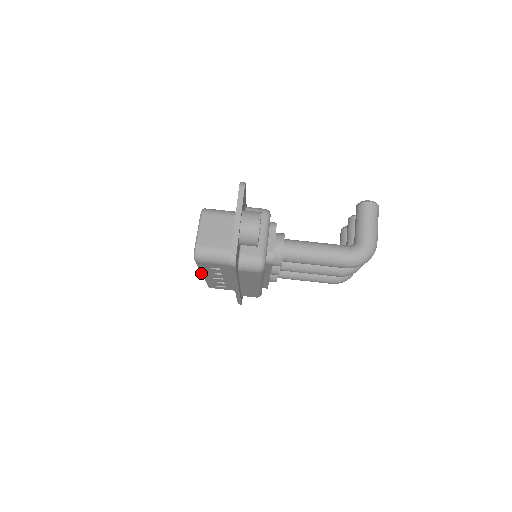
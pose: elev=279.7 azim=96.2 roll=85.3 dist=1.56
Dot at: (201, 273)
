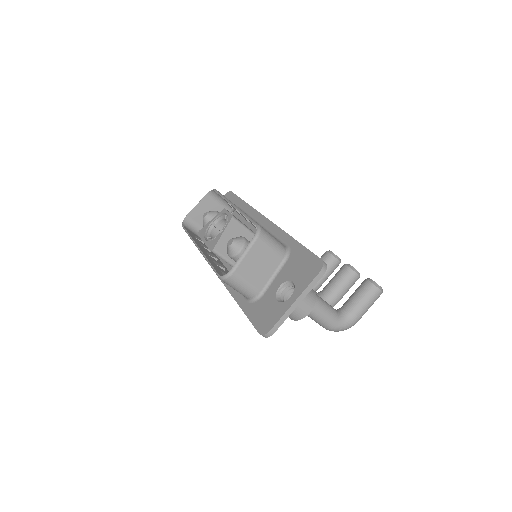
Dot at: (201, 252)
